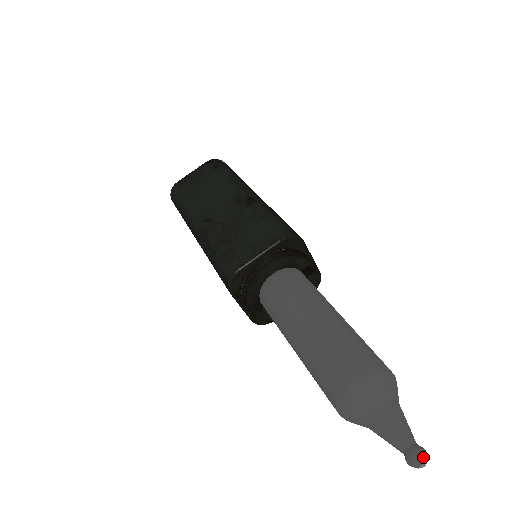
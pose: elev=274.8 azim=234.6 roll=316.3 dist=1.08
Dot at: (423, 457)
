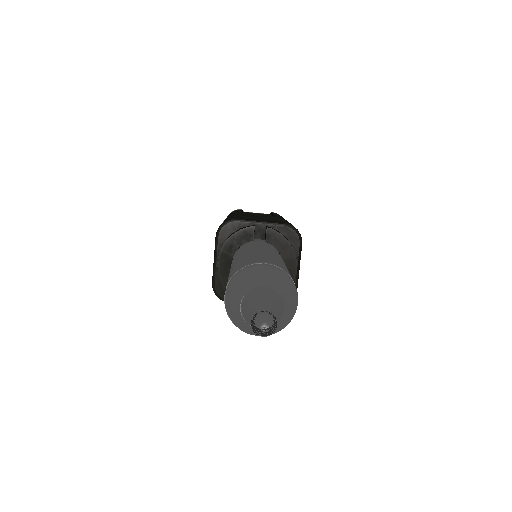
Dot at: (257, 320)
